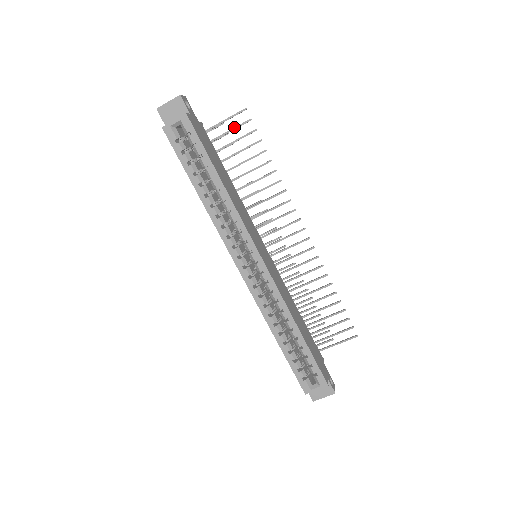
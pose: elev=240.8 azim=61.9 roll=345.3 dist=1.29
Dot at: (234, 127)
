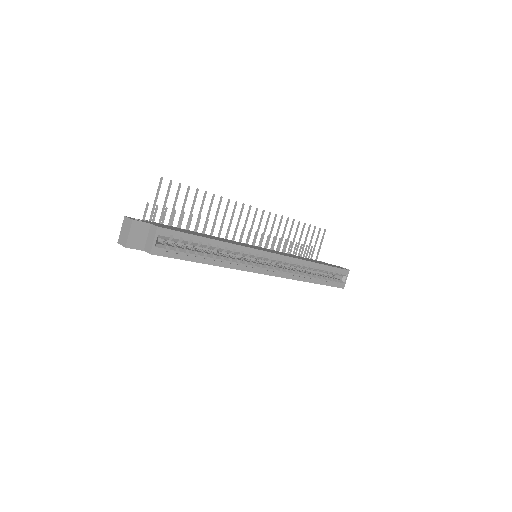
Dot at: (166, 198)
